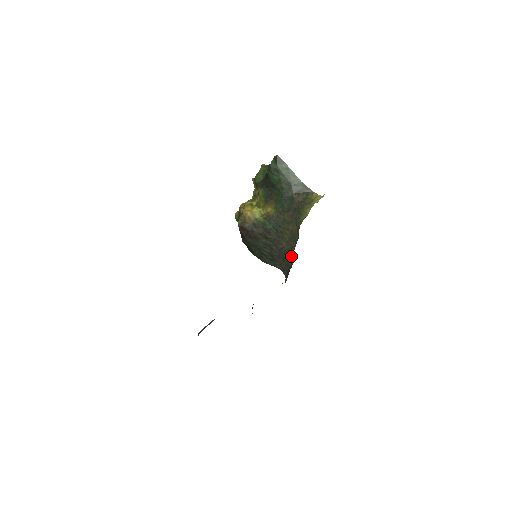
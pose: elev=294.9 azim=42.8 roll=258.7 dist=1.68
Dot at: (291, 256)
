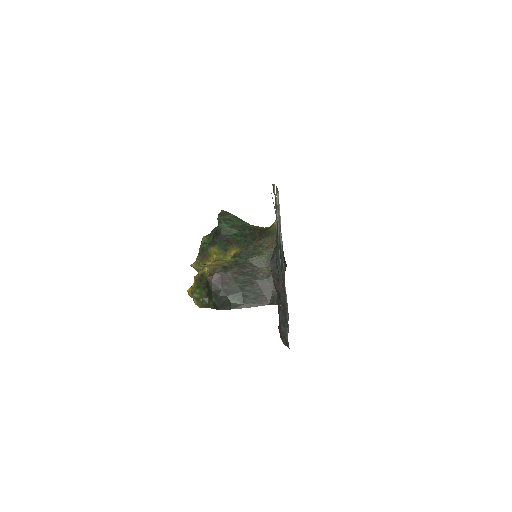
Dot at: occluded
